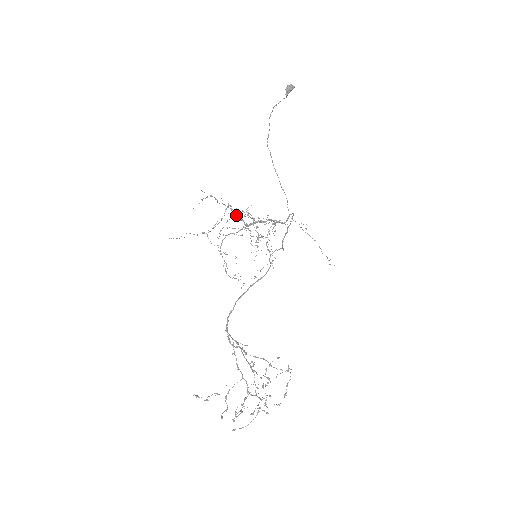
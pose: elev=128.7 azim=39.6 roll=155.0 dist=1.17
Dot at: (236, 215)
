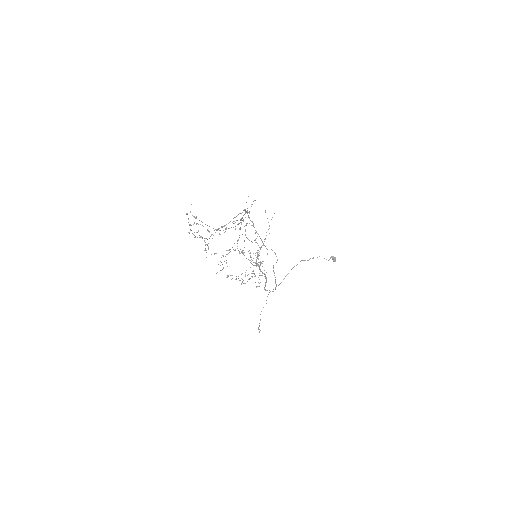
Dot at: occluded
